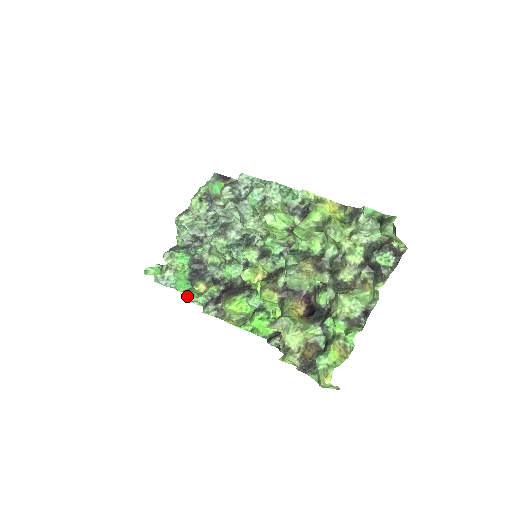
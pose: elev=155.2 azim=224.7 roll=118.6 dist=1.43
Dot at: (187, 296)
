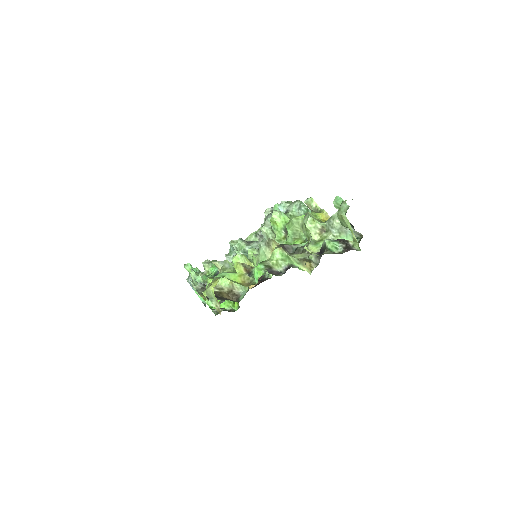
Dot at: (192, 270)
